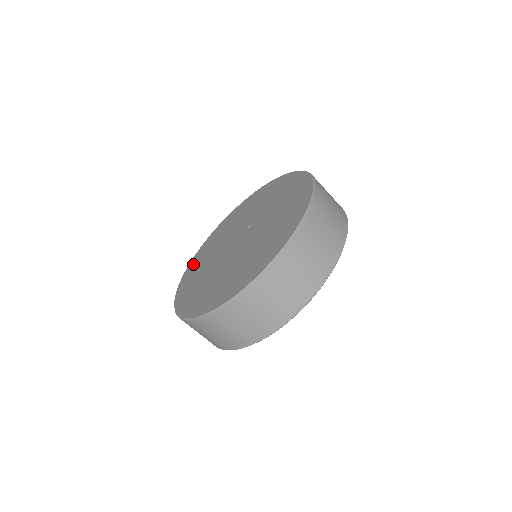
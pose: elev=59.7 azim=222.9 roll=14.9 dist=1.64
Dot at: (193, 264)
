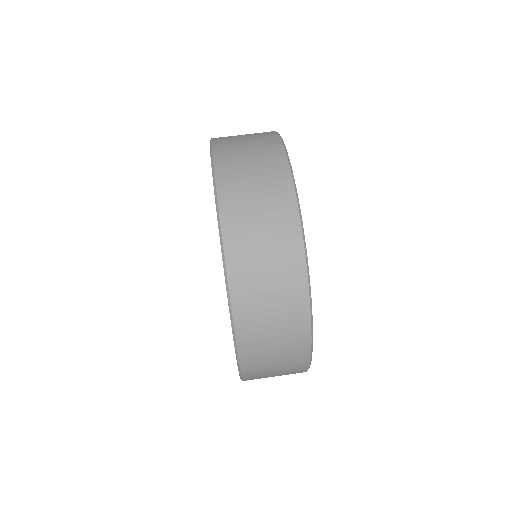
Dot at: occluded
